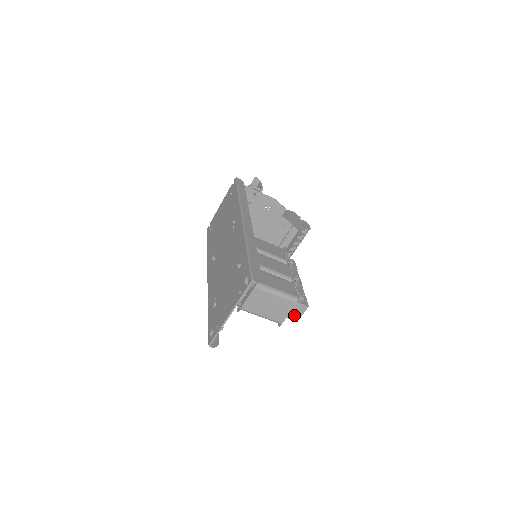
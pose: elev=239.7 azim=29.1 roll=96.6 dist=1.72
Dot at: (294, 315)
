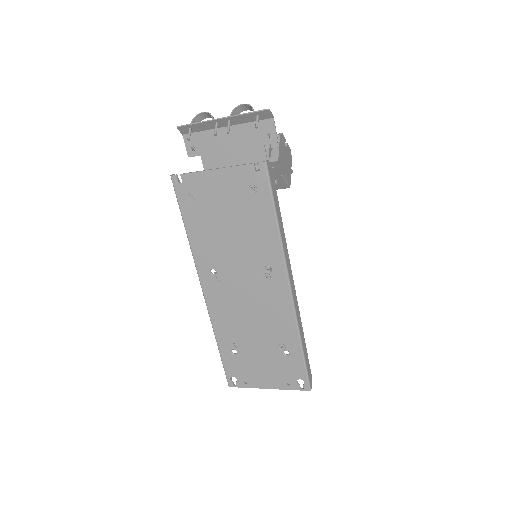
Dot at: occluded
